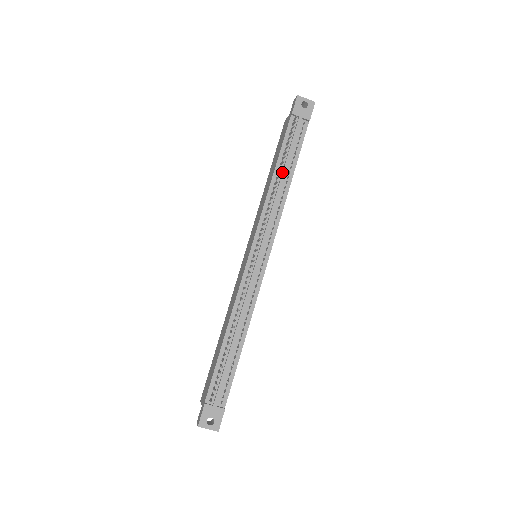
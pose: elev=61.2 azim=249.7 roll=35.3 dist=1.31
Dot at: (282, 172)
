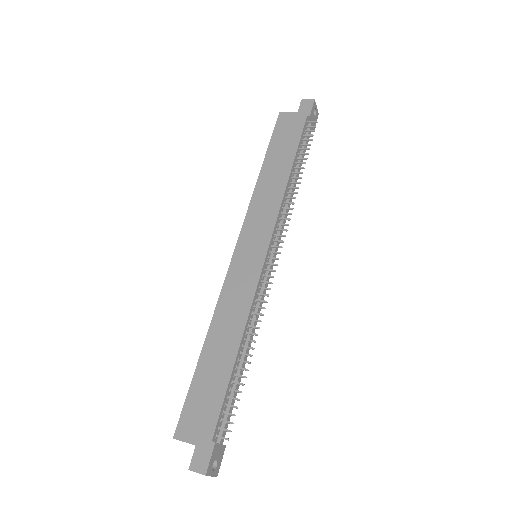
Dot at: (297, 173)
